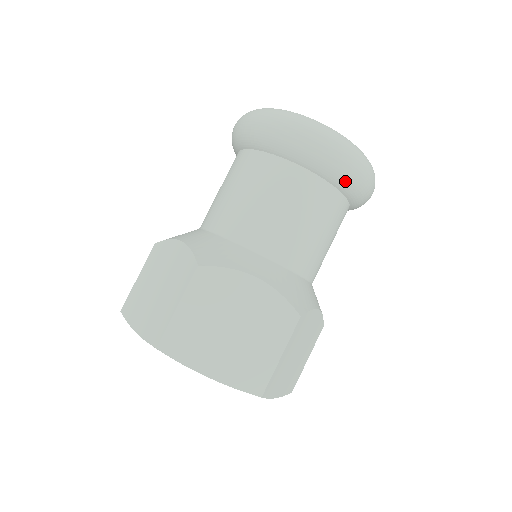
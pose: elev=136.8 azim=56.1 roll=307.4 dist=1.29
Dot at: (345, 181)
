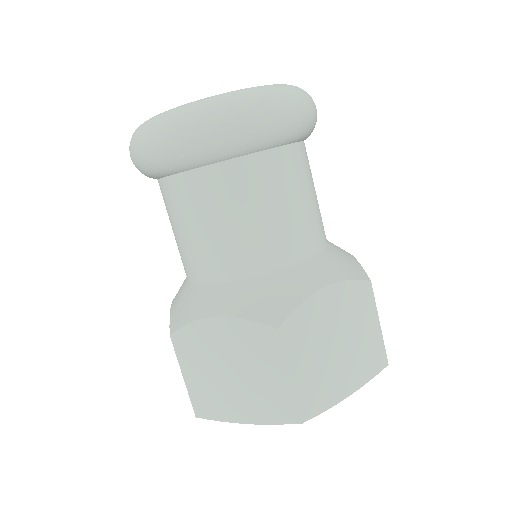
Dot at: (308, 130)
